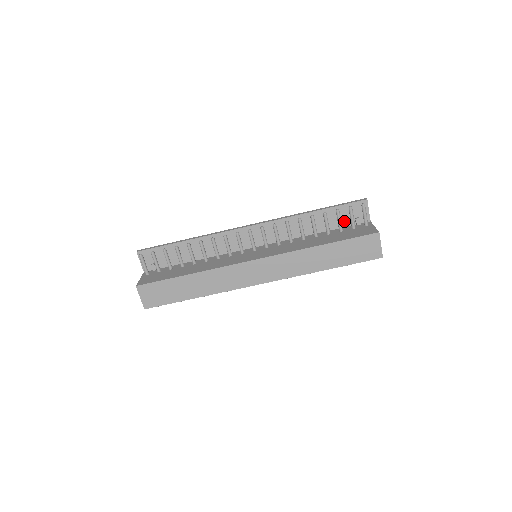
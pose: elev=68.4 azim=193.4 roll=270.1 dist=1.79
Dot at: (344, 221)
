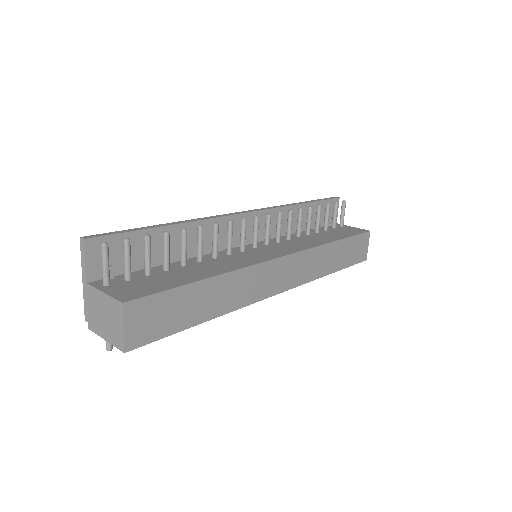
Dot at: (321, 220)
